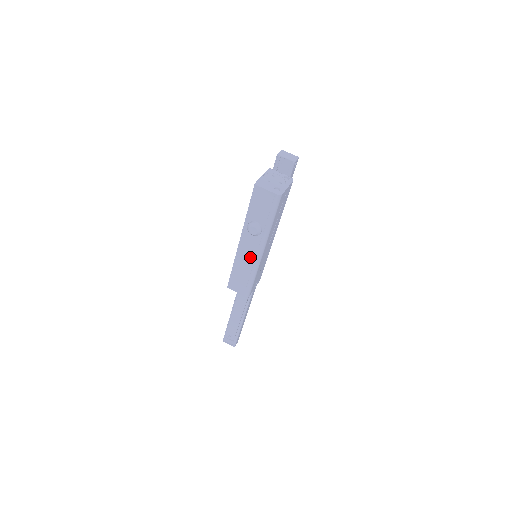
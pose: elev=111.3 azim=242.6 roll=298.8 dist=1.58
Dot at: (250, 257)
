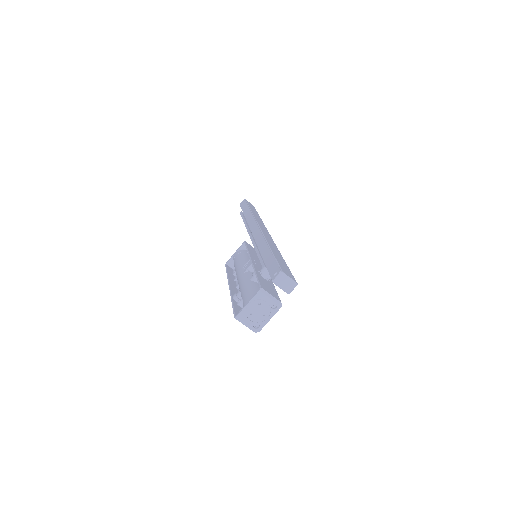
Dot at: occluded
